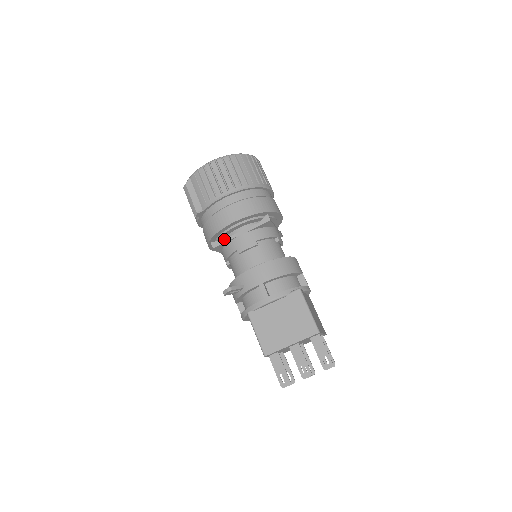
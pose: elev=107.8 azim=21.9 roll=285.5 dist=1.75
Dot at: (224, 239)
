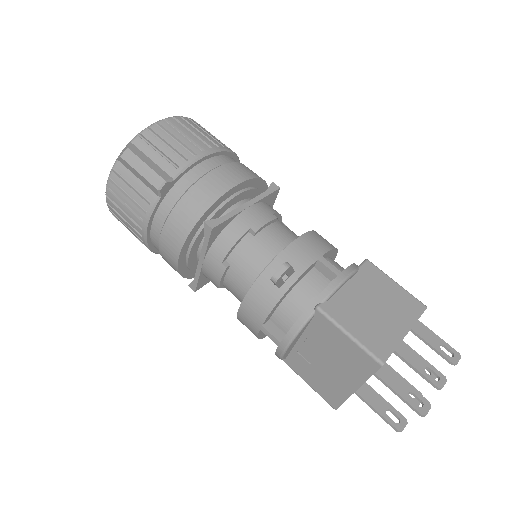
Dot at: (224, 215)
